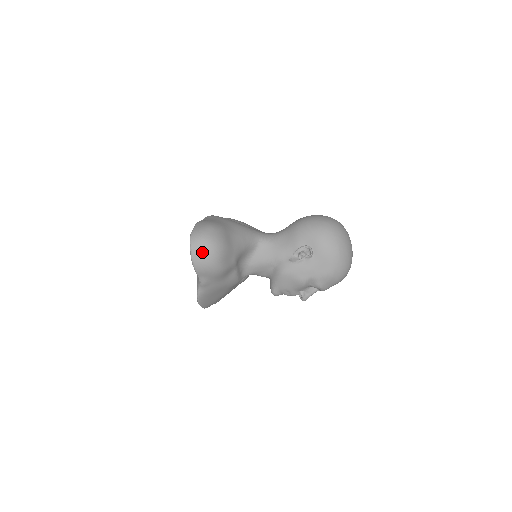
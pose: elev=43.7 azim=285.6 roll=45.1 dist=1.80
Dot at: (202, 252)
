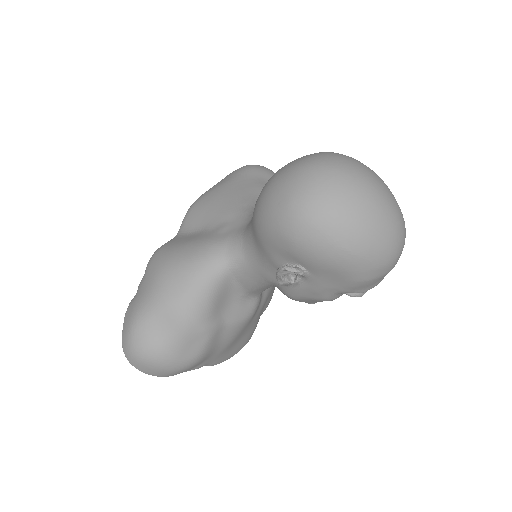
Dot at: (148, 368)
